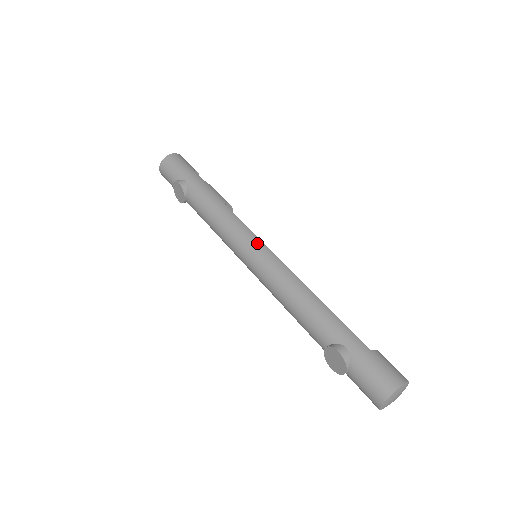
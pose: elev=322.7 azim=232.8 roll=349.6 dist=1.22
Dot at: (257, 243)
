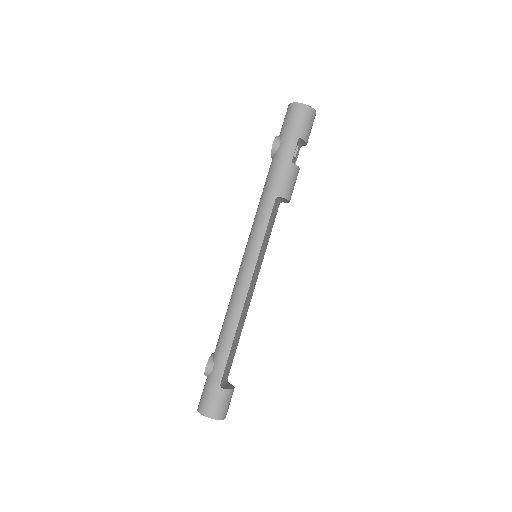
Dot at: (254, 253)
